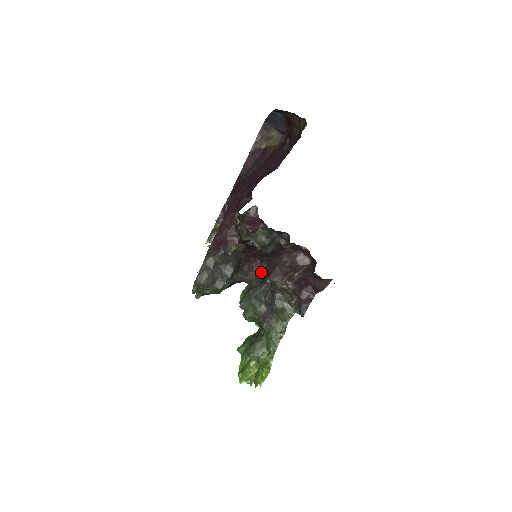
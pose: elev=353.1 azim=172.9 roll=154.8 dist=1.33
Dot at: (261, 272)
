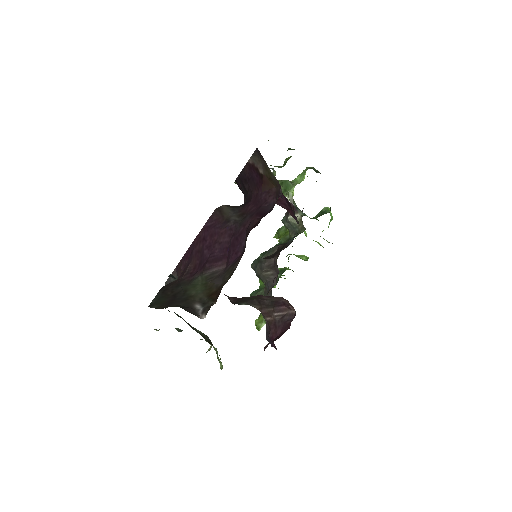
Dot at: (233, 300)
